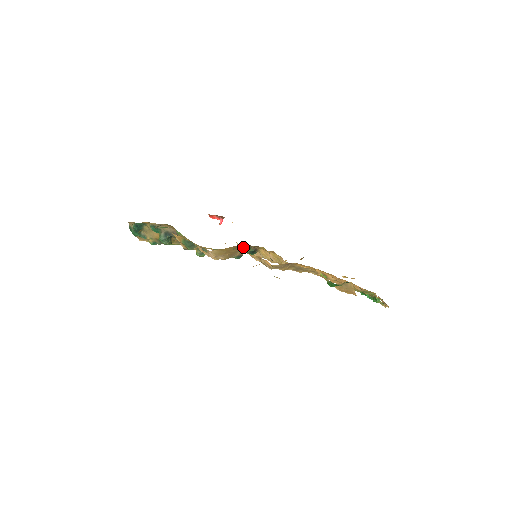
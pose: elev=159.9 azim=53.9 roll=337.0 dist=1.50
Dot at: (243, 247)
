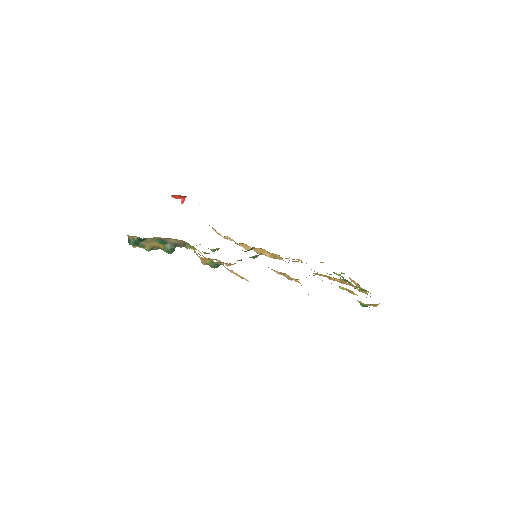
Dot at: (255, 256)
